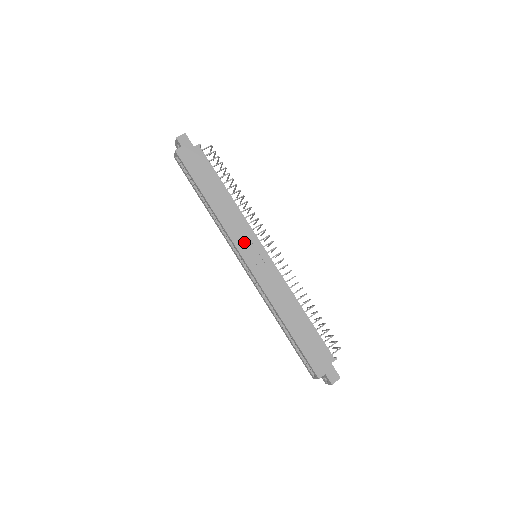
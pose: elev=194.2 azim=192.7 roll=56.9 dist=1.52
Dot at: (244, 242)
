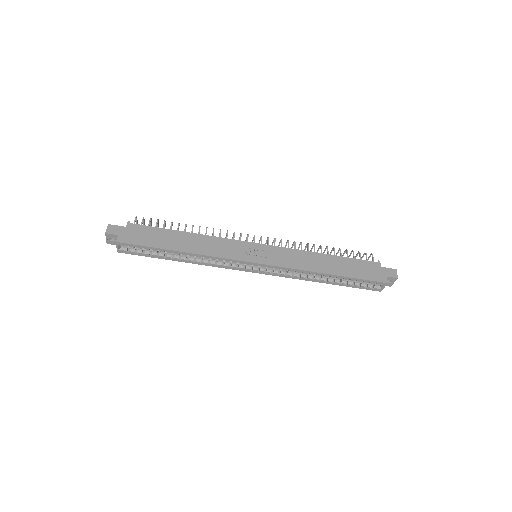
Dot at: (240, 252)
